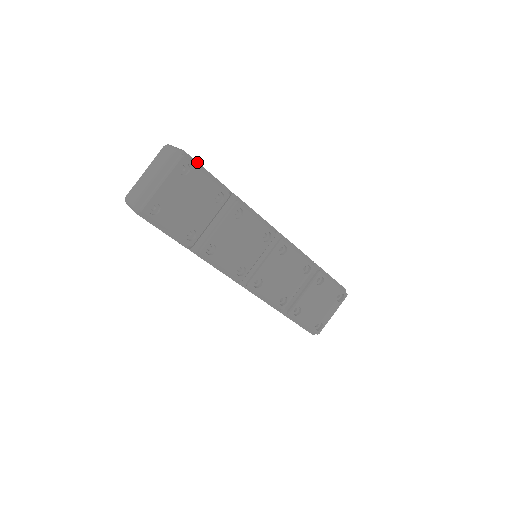
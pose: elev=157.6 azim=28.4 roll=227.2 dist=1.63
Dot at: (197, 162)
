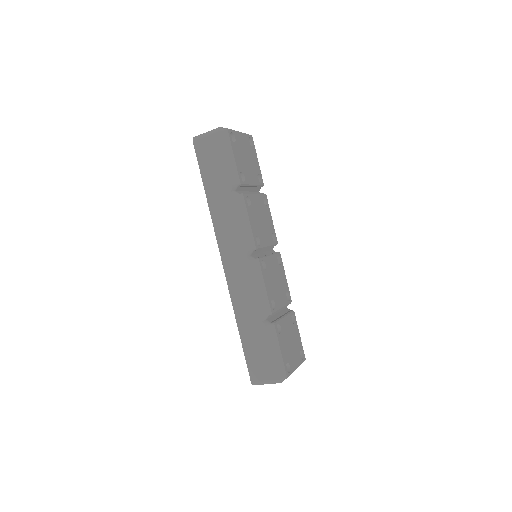
Dot at: occluded
